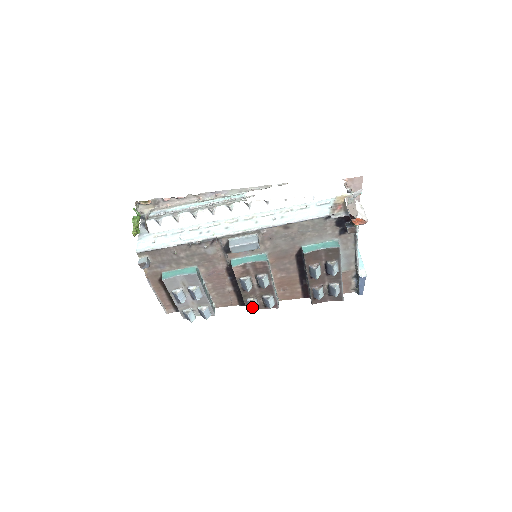
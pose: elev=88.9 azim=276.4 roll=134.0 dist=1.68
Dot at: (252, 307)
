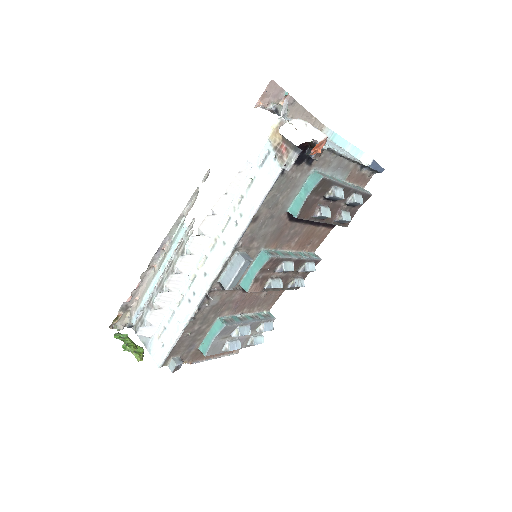
Dot at: occluded
